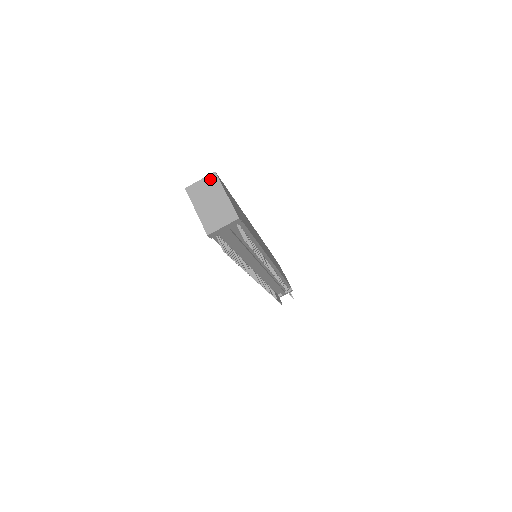
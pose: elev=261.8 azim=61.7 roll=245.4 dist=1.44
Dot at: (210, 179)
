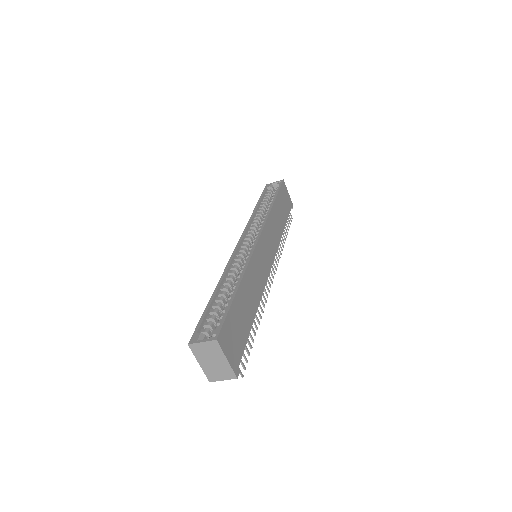
Dot at: (211, 344)
